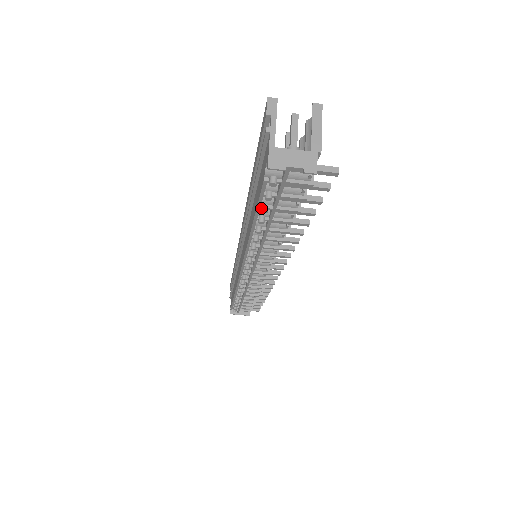
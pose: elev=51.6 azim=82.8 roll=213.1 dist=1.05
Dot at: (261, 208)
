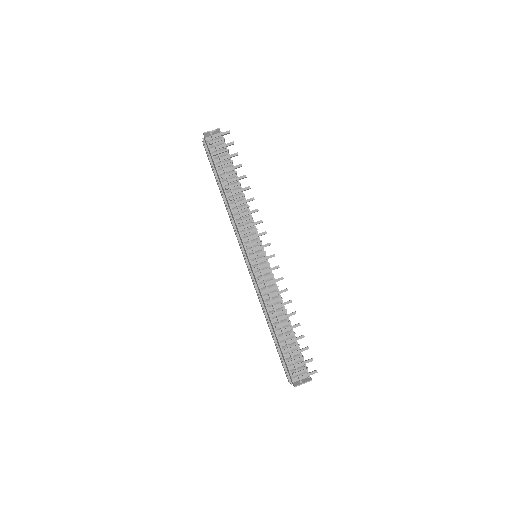
Dot at: (217, 166)
